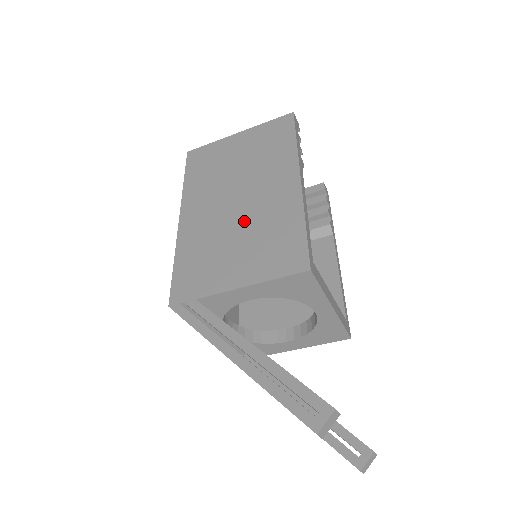
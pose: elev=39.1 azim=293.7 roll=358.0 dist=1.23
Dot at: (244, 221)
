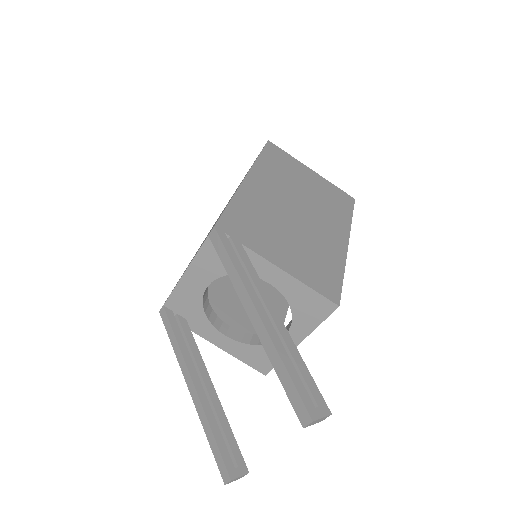
Dot at: (300, 229)
